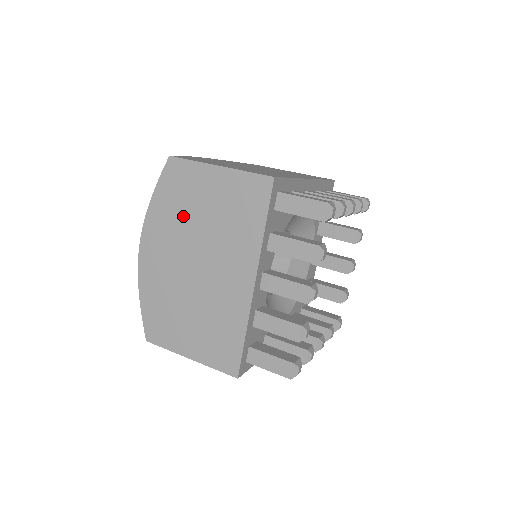
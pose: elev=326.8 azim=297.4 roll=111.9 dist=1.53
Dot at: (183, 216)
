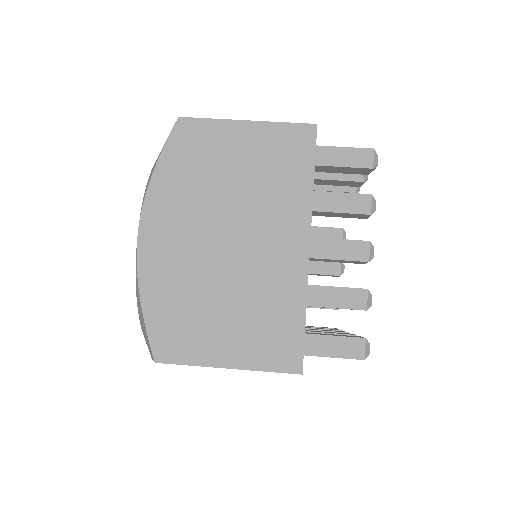
Dot at: occluded
